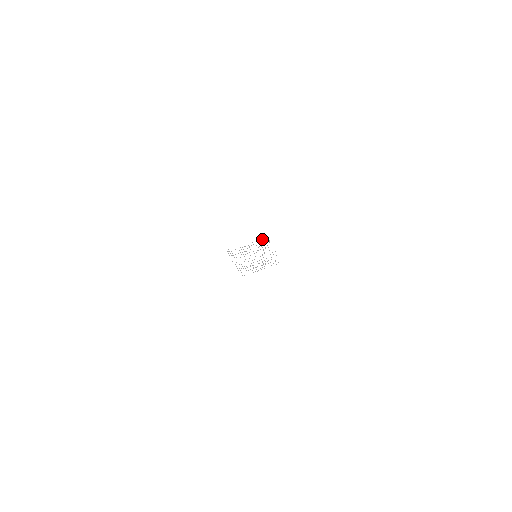
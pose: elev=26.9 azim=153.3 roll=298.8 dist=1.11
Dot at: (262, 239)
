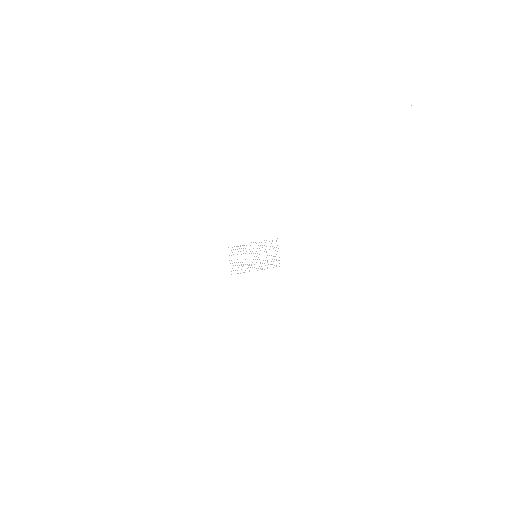
Dot at: occluded
